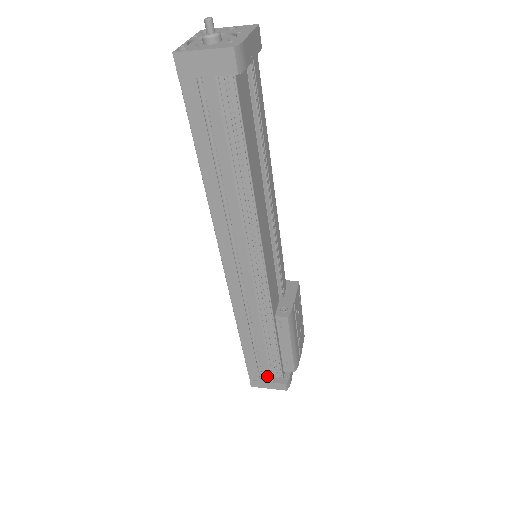
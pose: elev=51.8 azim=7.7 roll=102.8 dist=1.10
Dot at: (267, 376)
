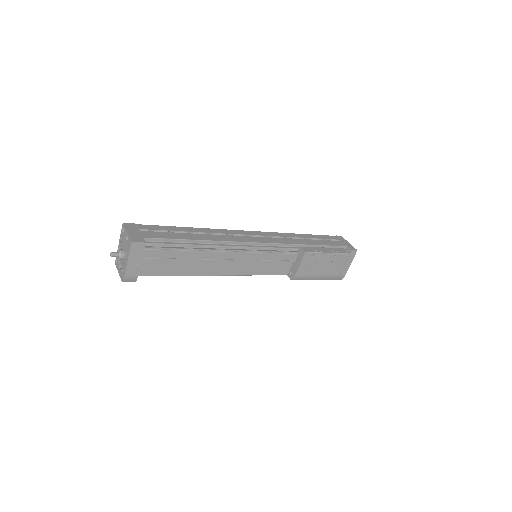
Dot at: occluded
